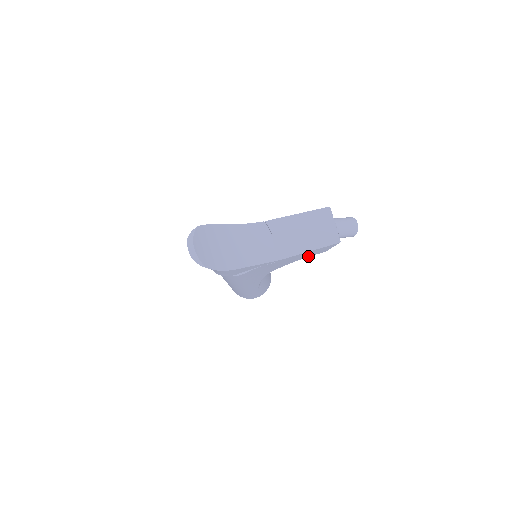
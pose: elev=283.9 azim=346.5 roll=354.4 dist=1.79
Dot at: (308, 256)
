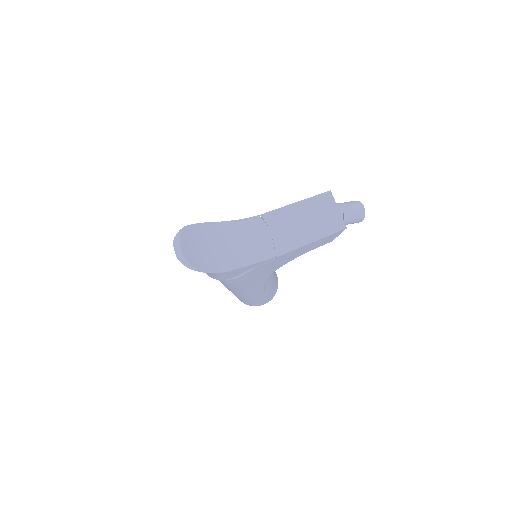
Dot at: (312, 249)
